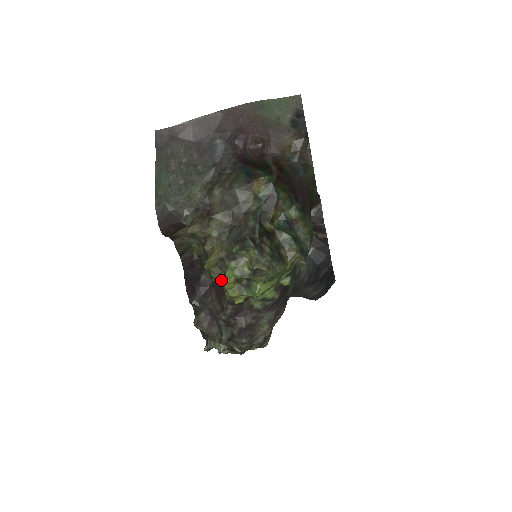
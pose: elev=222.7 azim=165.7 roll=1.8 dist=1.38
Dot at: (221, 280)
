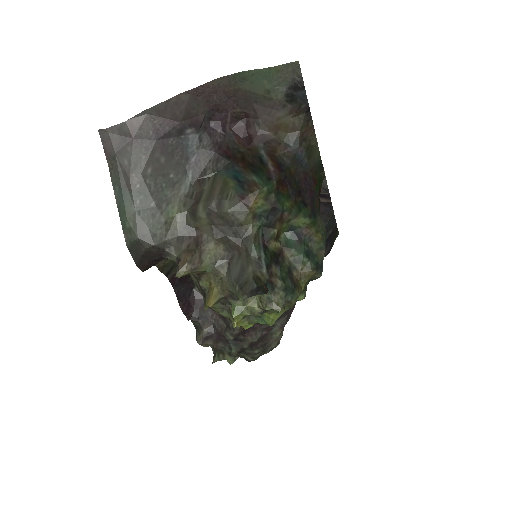
Dot at: (225, 313)
